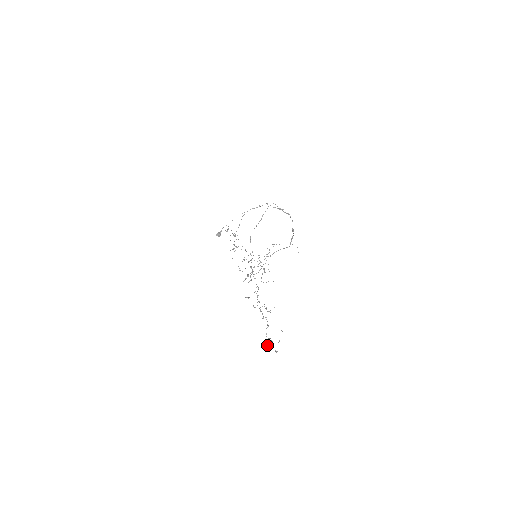
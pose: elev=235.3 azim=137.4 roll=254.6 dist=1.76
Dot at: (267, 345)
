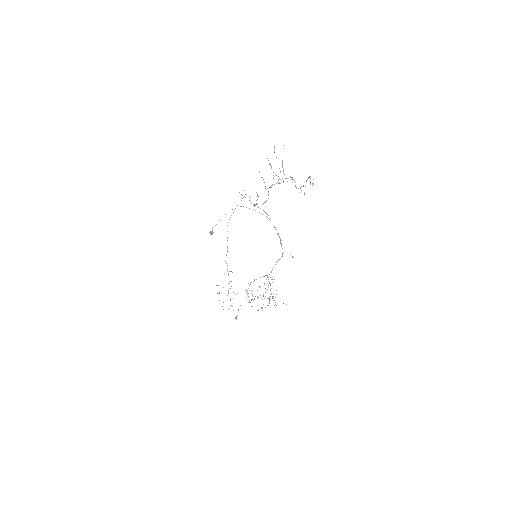
Dot at: occluded
